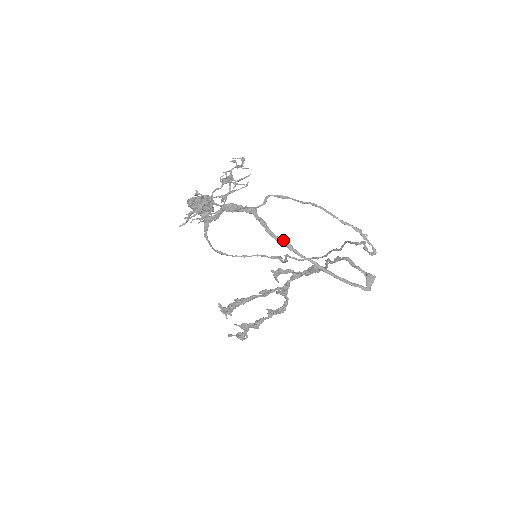
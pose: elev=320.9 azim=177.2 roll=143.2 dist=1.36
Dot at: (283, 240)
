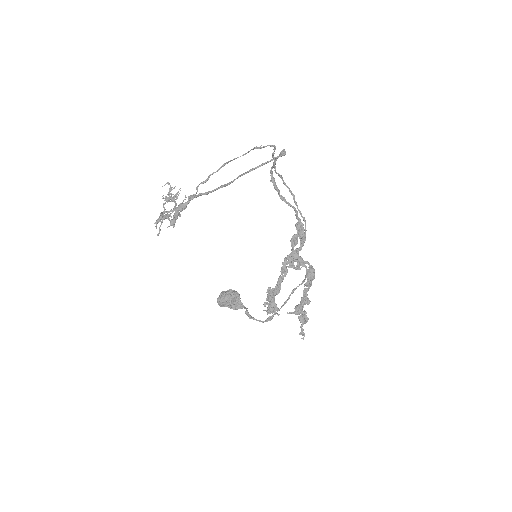
Dot at: (217, 188)
